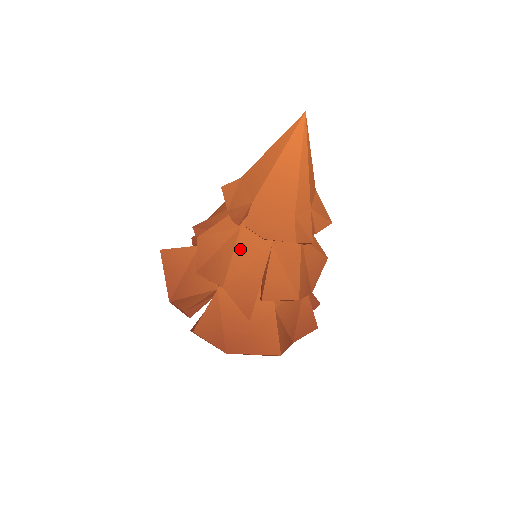
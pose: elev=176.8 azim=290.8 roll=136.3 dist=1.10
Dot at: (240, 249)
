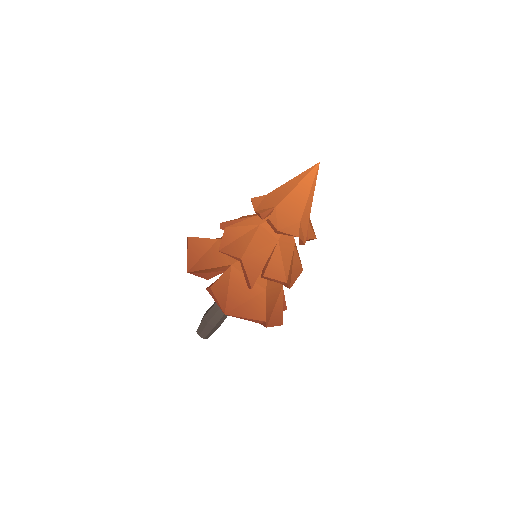
Dot at: (257, 238)
